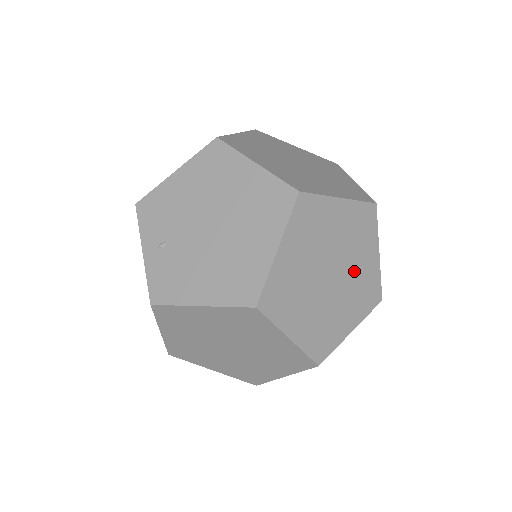
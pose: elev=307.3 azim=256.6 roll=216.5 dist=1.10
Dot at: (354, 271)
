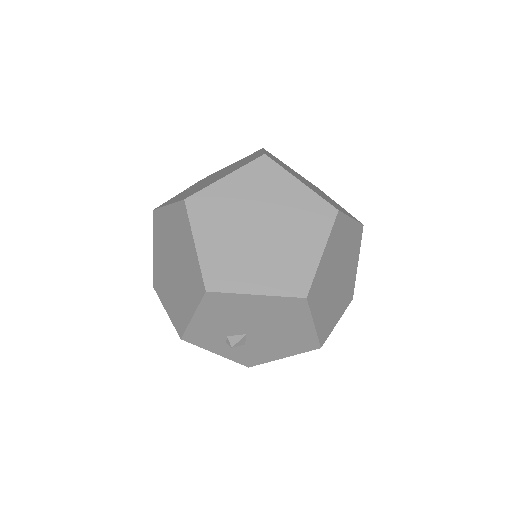
Dot at: (286, 245)
